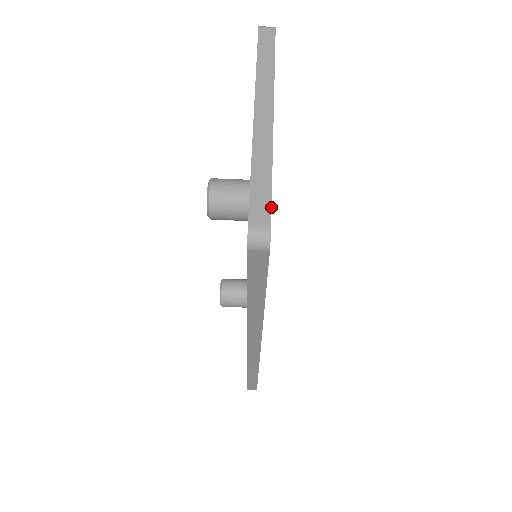
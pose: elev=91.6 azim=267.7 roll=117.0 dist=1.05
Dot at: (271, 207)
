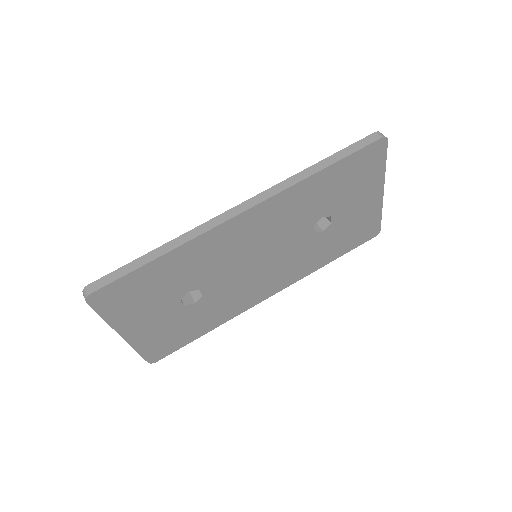
Dot at: occluded
